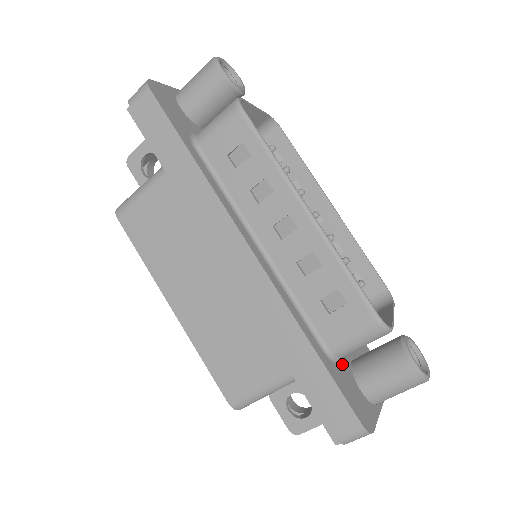
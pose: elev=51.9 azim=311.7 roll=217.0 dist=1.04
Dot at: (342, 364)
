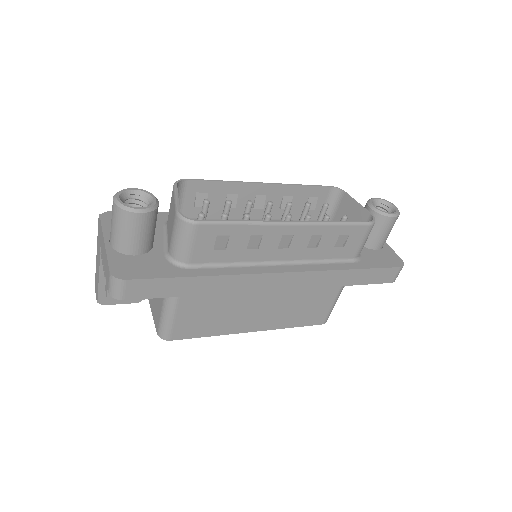
Dot at: occluded
